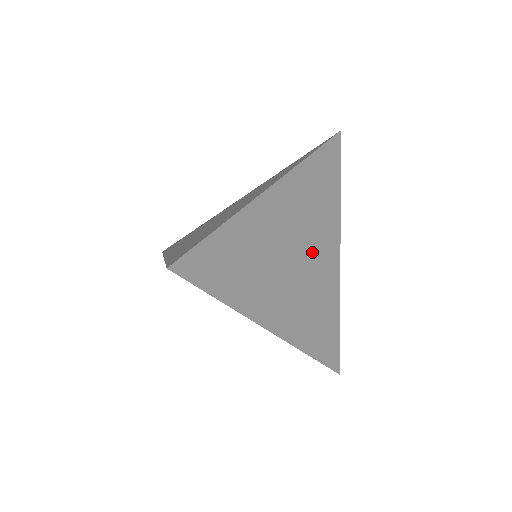
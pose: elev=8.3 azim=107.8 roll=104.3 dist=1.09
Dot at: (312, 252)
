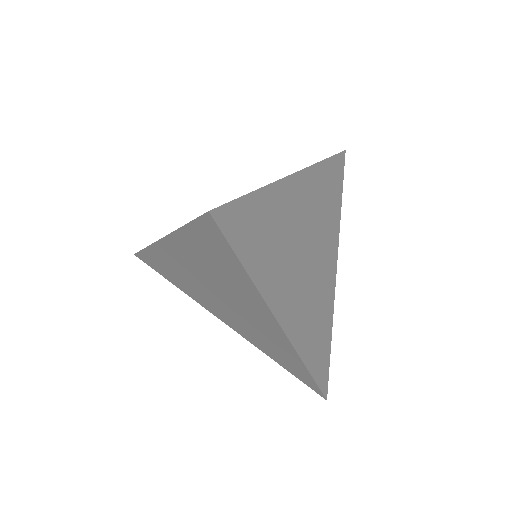
Dot at: (318, 256)
